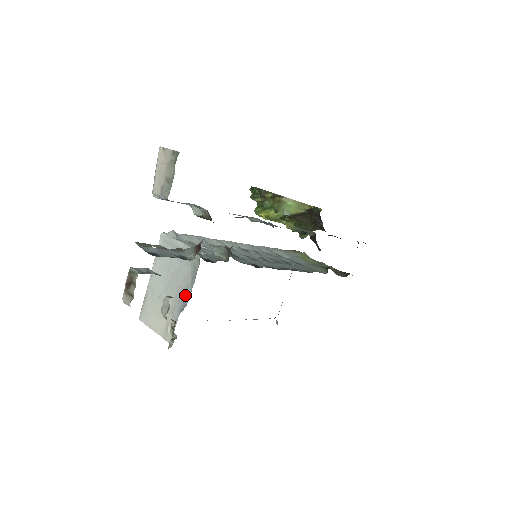
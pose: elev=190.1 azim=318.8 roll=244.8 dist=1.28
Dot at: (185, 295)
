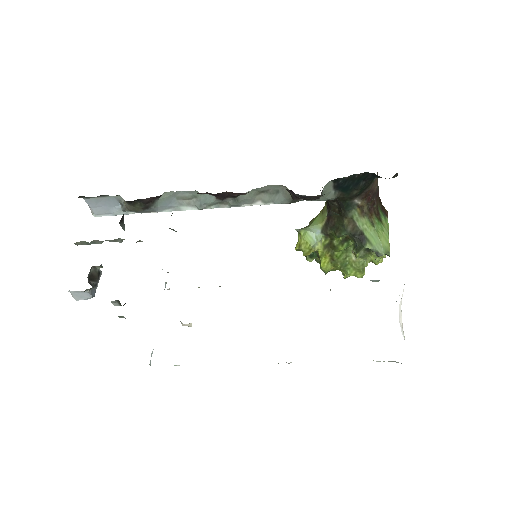
Dot at: occluded
